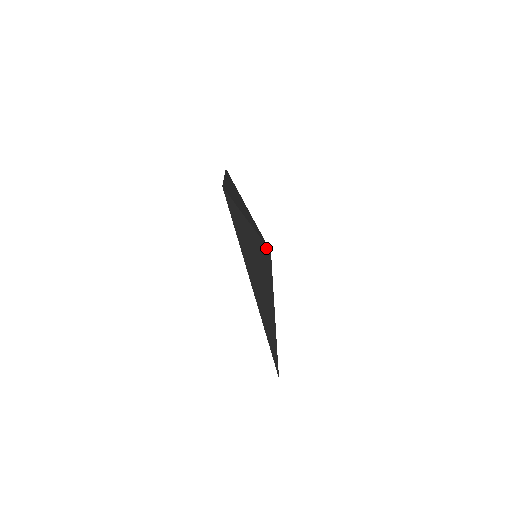
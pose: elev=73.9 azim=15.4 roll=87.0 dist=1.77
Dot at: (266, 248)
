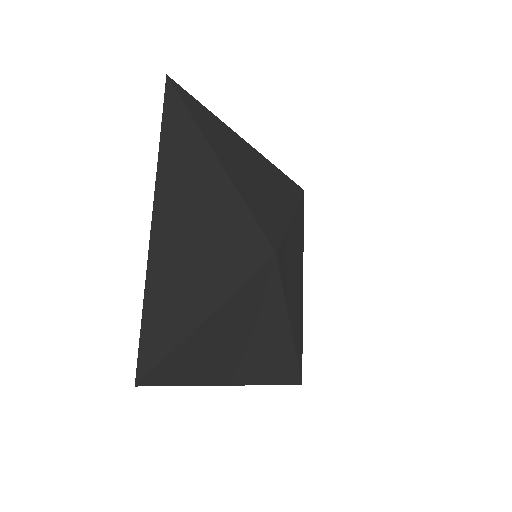
Dot at: (261, 236)
